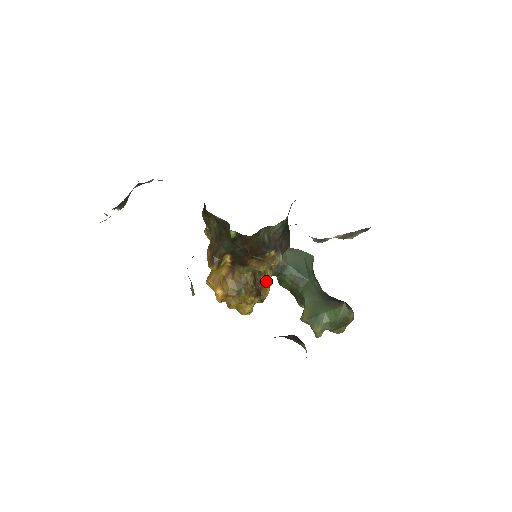
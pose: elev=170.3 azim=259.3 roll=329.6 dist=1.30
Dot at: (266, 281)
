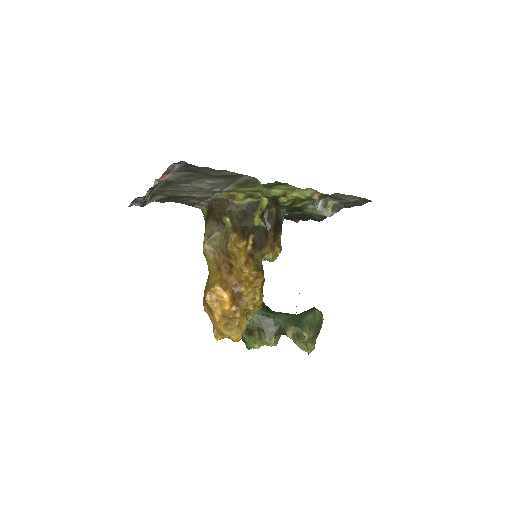
Dot at: occluded
